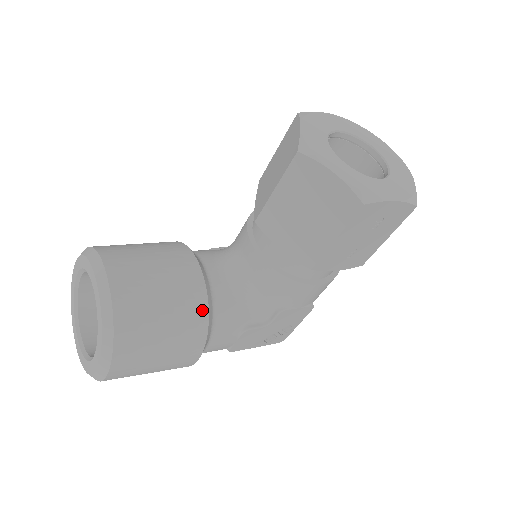
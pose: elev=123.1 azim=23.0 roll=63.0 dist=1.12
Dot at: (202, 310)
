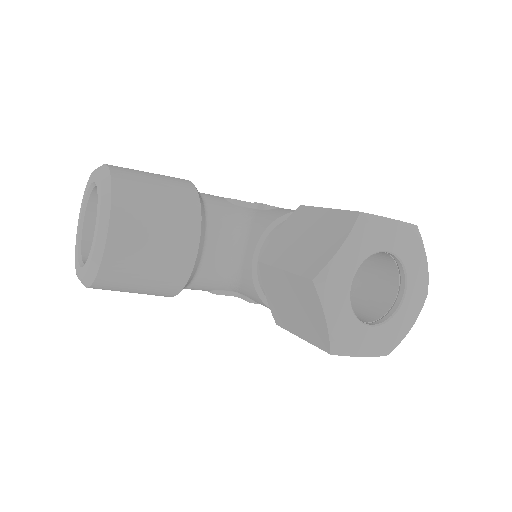
Dot at: (180, 283)
